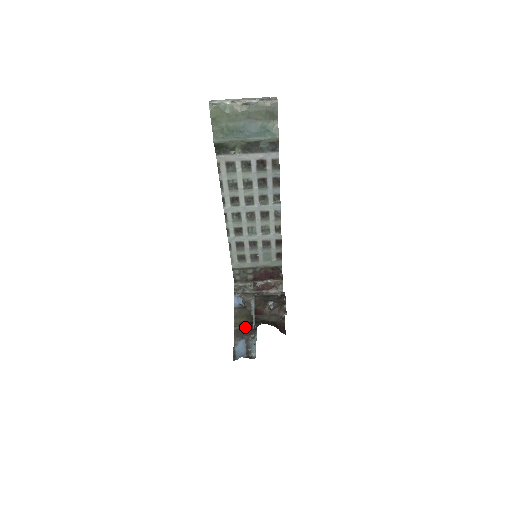
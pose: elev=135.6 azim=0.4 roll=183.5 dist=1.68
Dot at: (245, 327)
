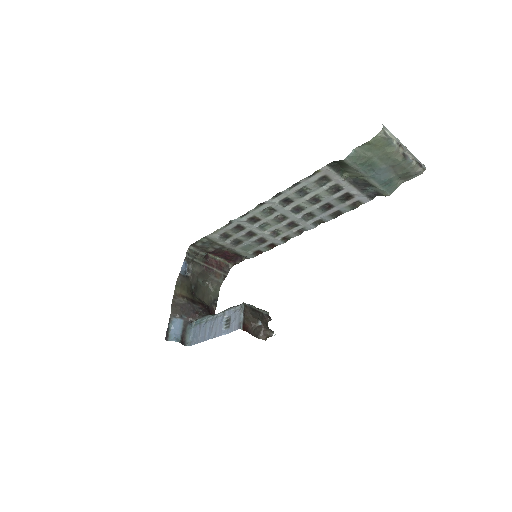
Dot at: (186, 304)
